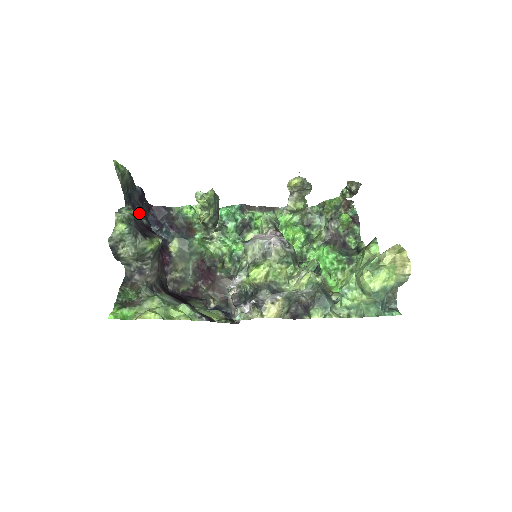
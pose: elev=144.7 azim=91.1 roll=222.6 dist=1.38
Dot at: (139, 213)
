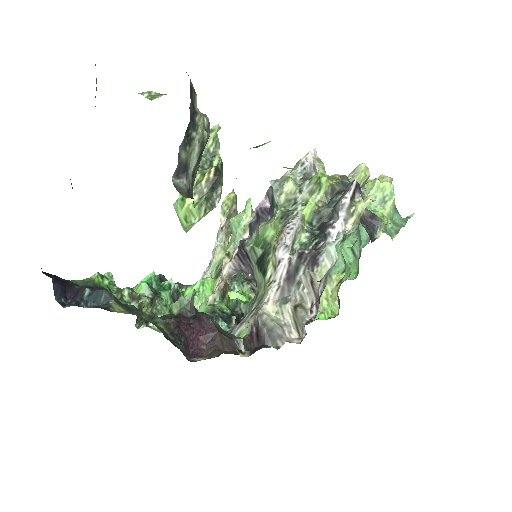
Dot at: occluded
